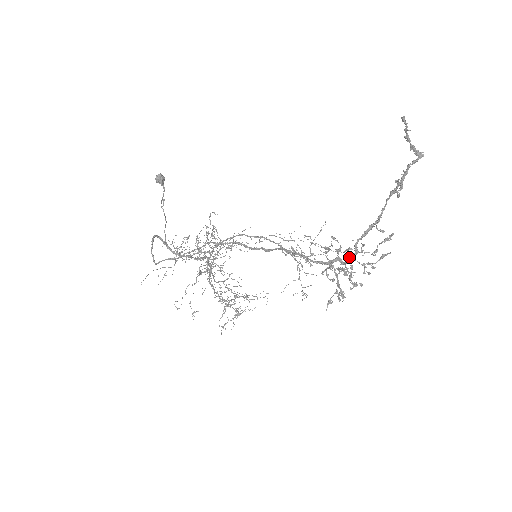
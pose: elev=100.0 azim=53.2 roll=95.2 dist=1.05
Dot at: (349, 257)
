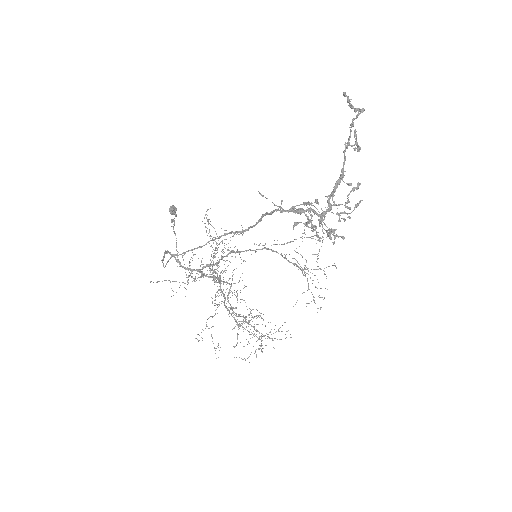
Dot at: (323, 211)
